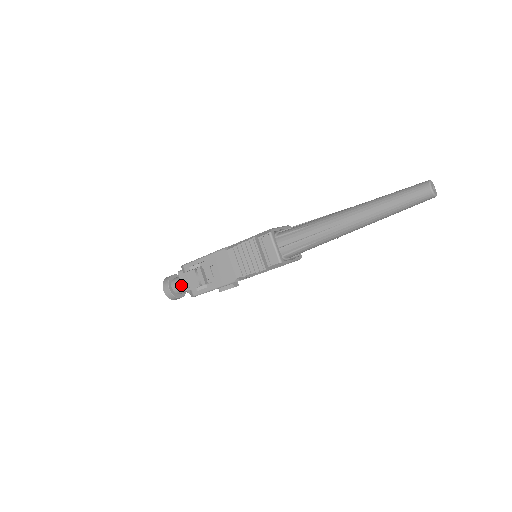
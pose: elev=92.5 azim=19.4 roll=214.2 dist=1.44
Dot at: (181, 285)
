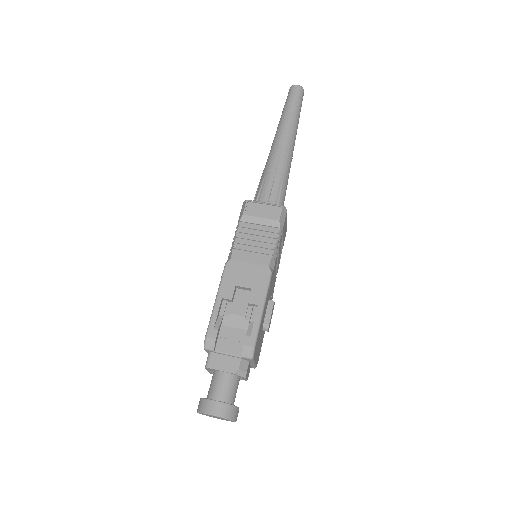
Dot at: (224, 380)
